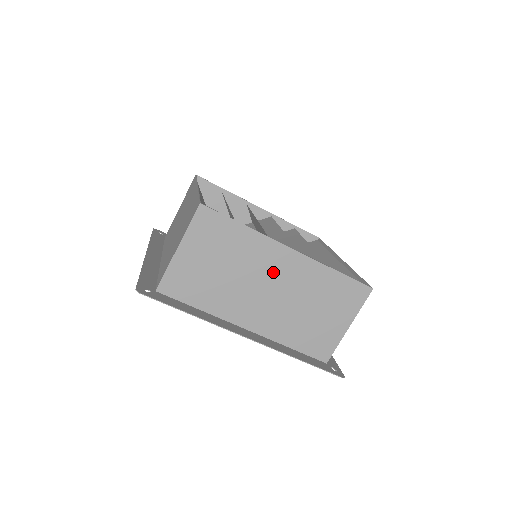
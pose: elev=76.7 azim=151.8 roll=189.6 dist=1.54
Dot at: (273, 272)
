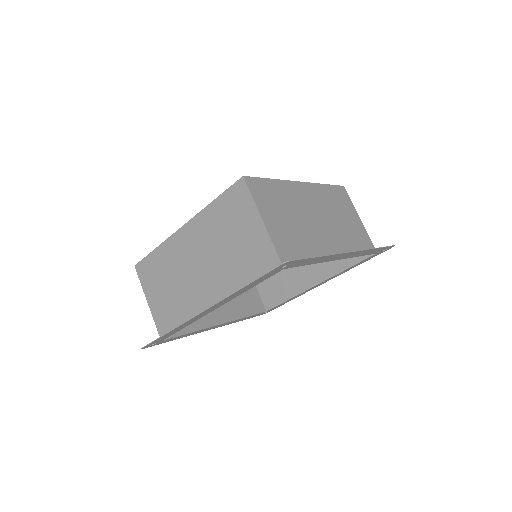
Dot at: (189, 253)
